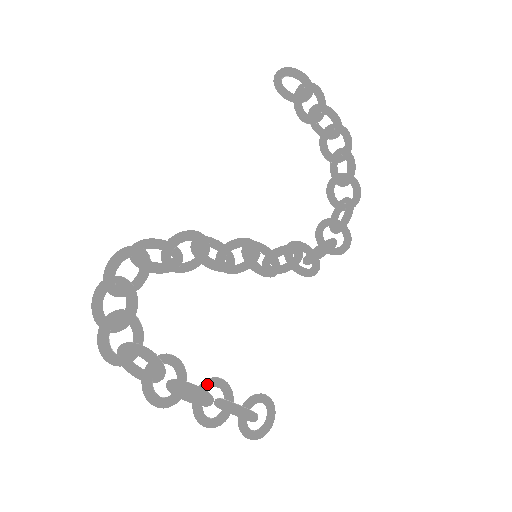
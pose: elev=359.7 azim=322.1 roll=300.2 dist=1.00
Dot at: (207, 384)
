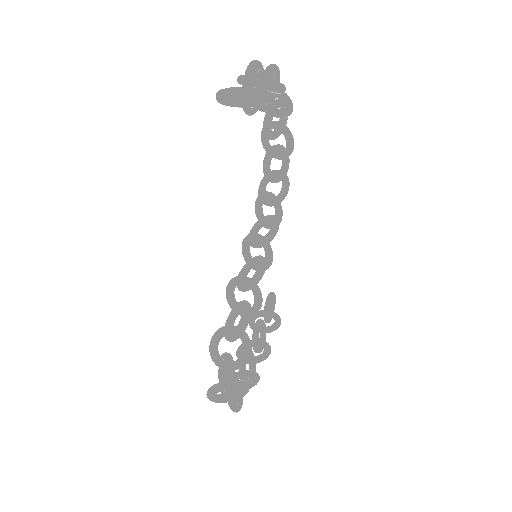
Dot at: (258, 338)
